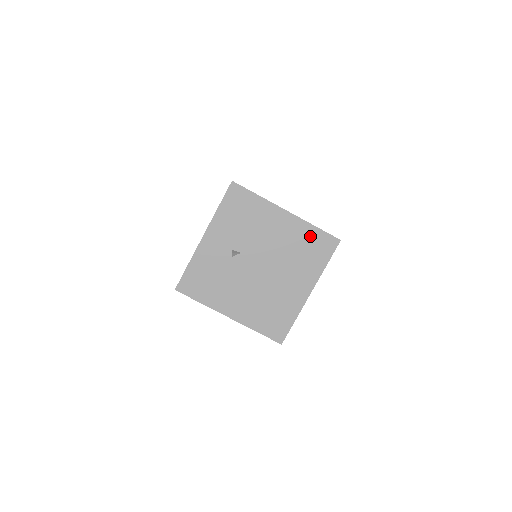
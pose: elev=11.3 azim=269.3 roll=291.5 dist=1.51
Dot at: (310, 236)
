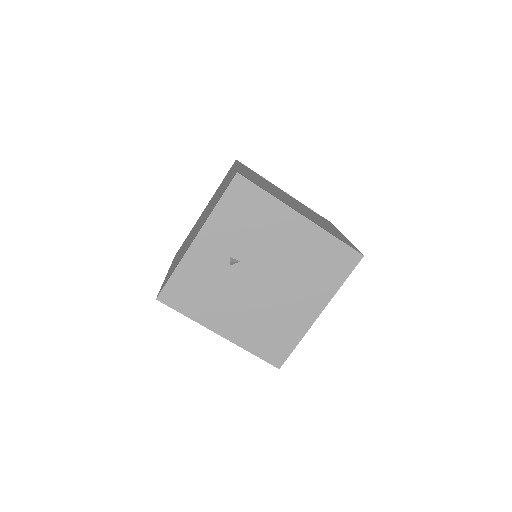
Dot at: (327, 248)
